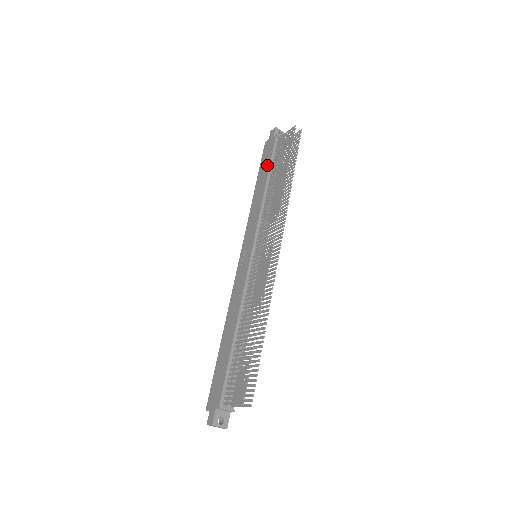
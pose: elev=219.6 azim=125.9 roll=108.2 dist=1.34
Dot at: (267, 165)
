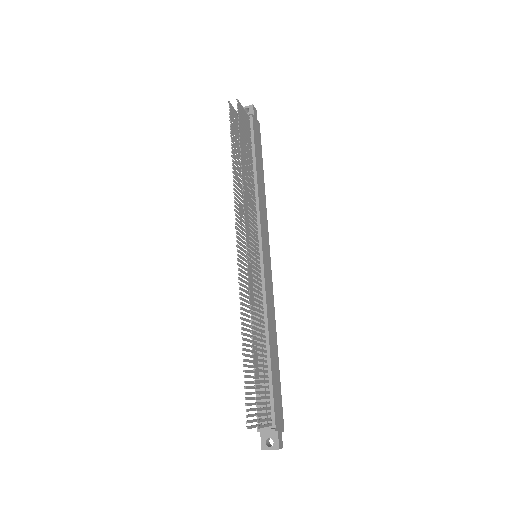
Dot at: occluded
